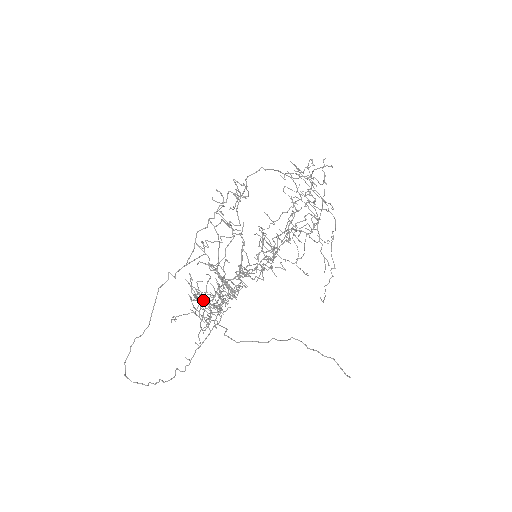
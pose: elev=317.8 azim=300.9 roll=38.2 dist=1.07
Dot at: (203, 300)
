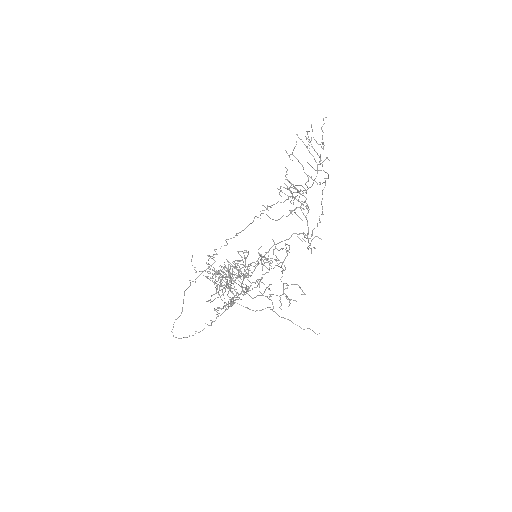
Dot at: occluded
